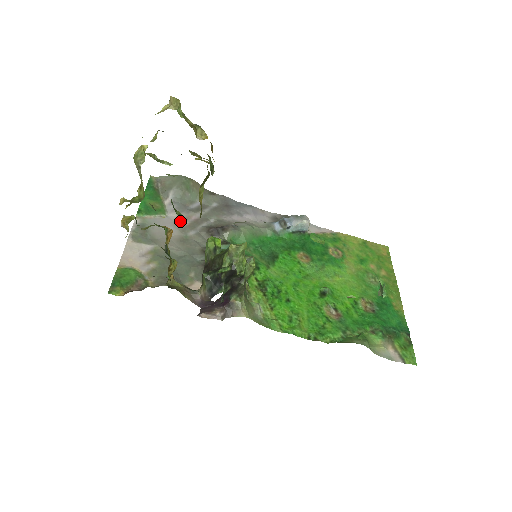
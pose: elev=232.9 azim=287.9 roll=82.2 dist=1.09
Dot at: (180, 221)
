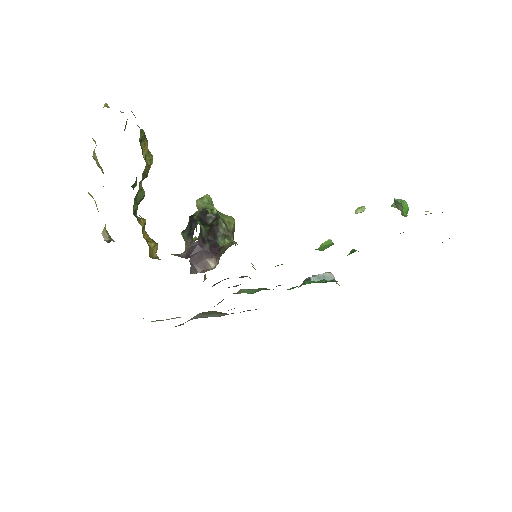
Dot at: occluded
